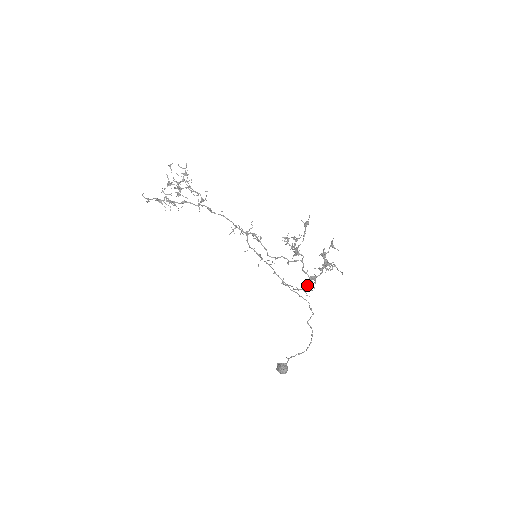
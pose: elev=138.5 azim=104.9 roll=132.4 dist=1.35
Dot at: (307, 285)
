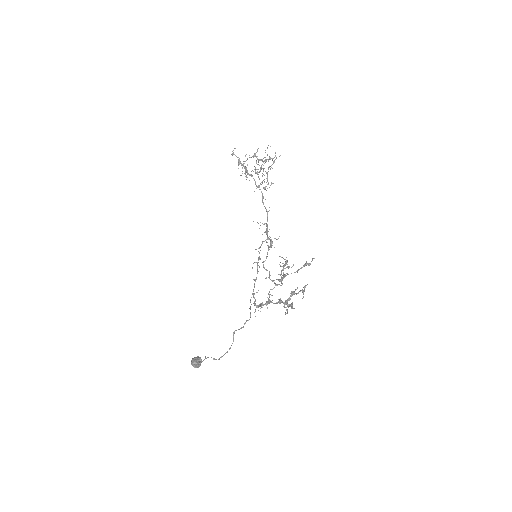
Dot at: (261, 304)
